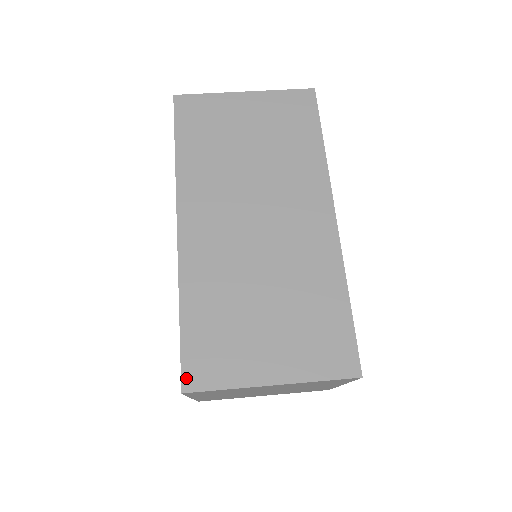
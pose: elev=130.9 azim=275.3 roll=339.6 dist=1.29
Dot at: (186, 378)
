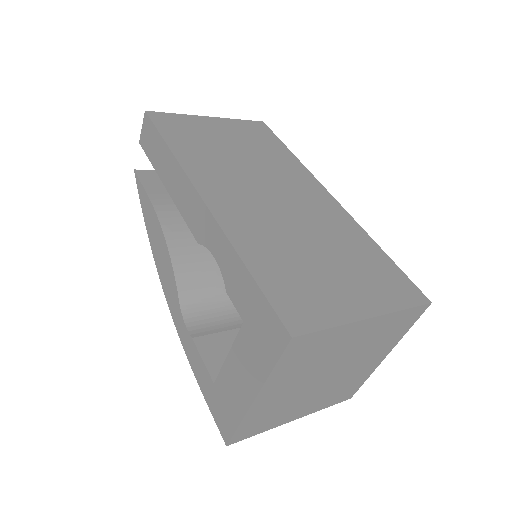
Dot at: (288, 323)
